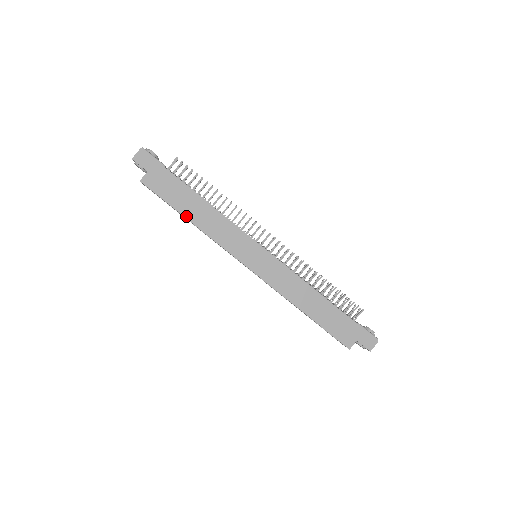
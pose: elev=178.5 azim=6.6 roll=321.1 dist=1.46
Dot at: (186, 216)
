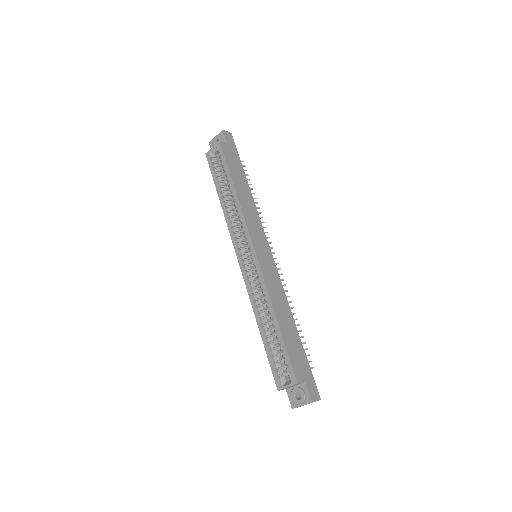
Dot at: (234, 183)
